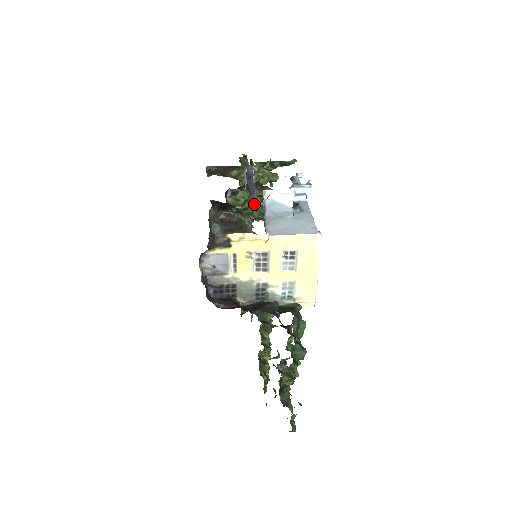
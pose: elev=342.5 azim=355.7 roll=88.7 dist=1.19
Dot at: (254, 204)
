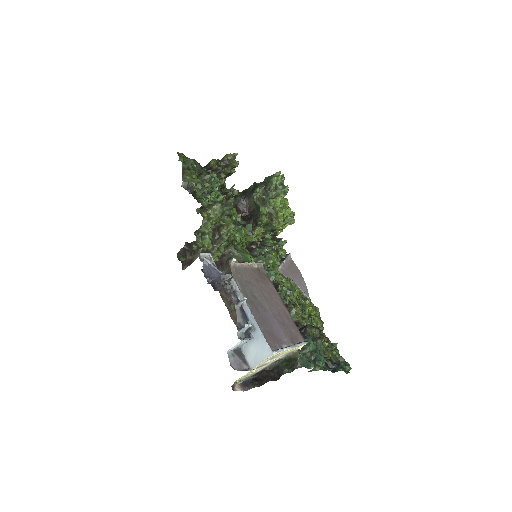
Dot at: occluded
